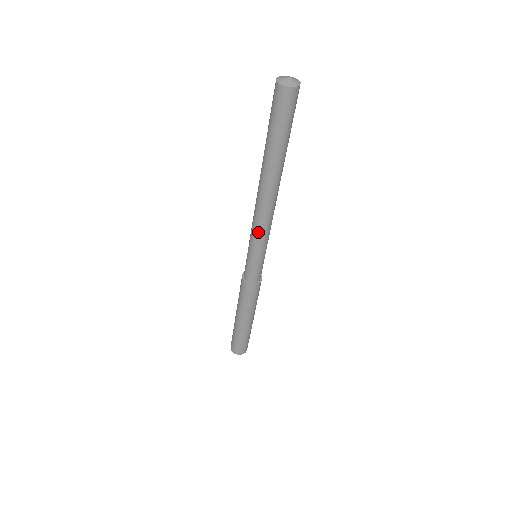
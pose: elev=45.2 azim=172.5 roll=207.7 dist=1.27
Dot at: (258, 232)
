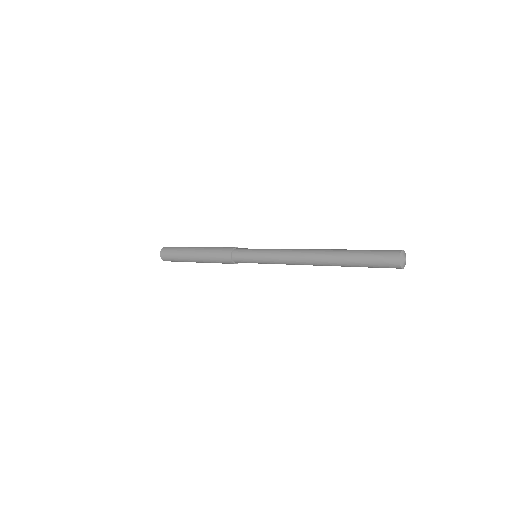
Dot at: occluded
